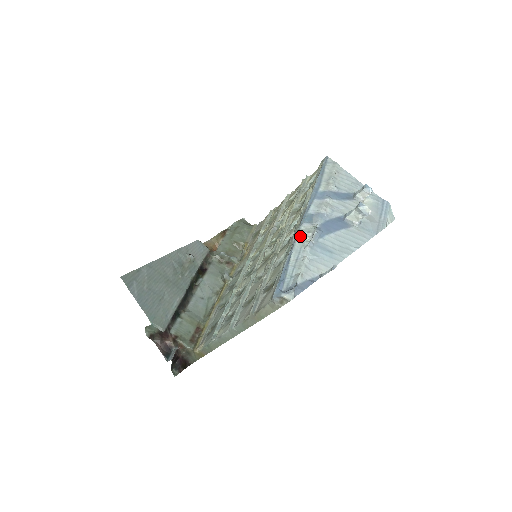
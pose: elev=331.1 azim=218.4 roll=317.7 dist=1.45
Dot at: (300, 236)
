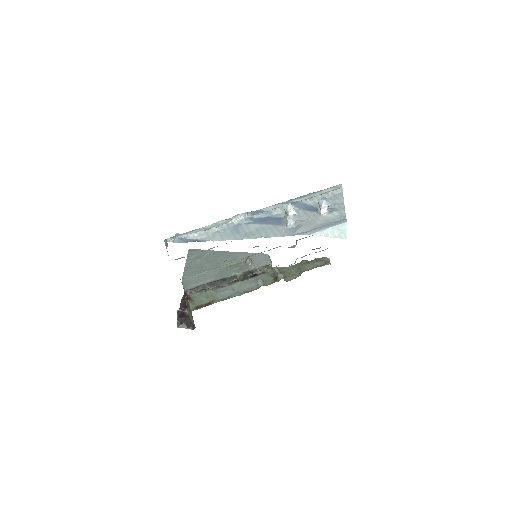
Dot at: occluded
